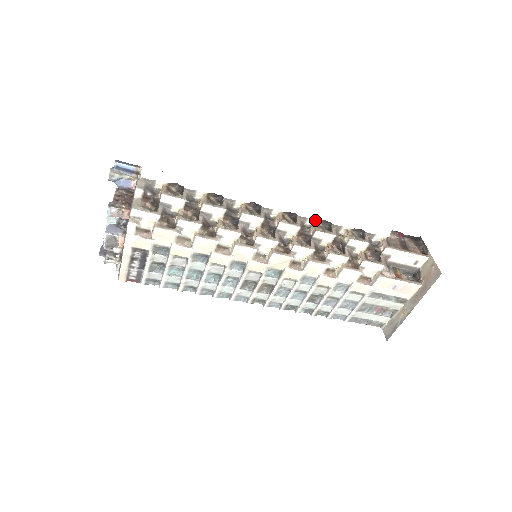
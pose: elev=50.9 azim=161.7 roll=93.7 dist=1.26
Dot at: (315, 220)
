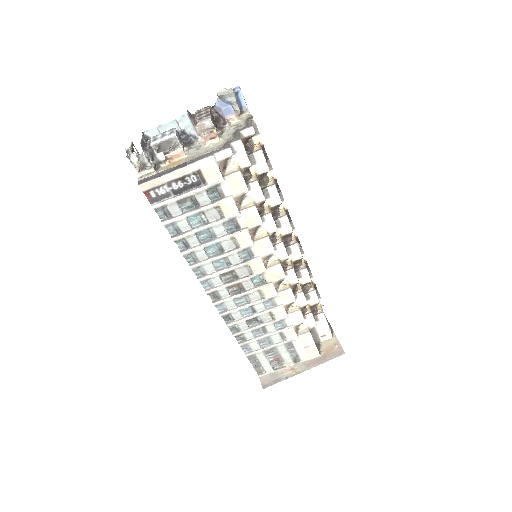
Dot at: (305, 259)
